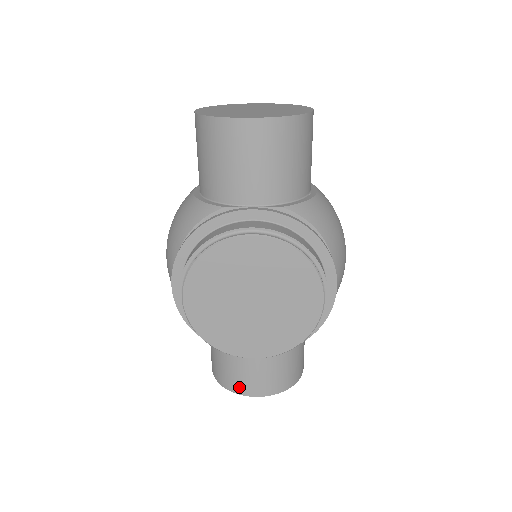
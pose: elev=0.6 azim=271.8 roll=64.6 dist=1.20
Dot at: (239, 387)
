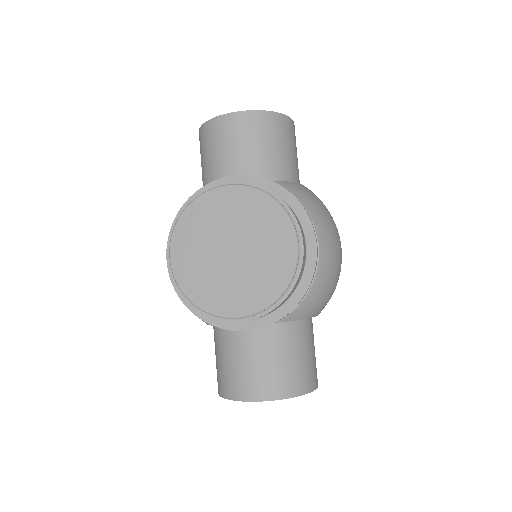
Dot at: (238, 390)
